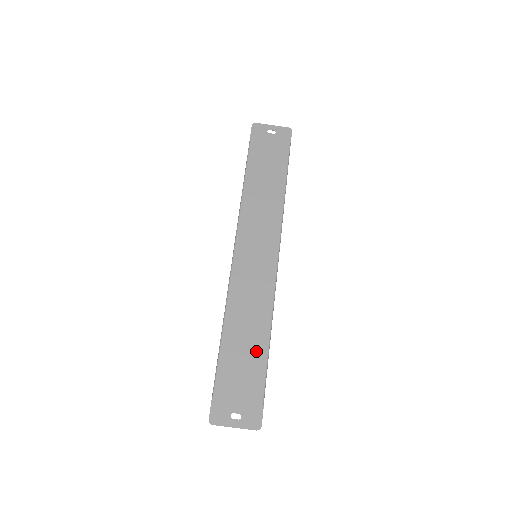
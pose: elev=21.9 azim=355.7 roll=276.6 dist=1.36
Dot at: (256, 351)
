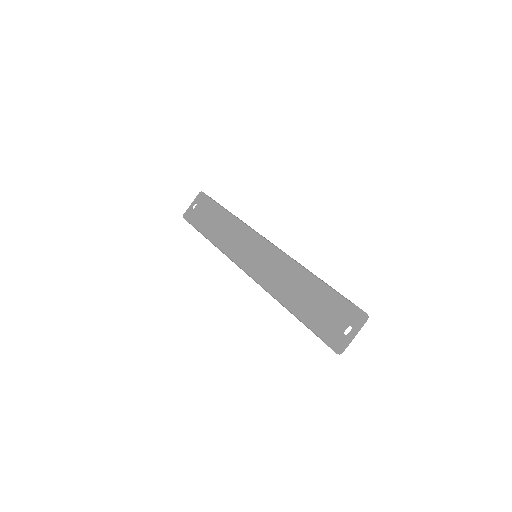
Dot at: (314, 289)
